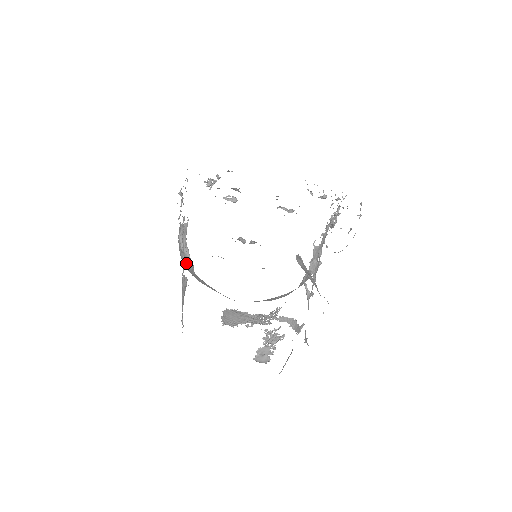
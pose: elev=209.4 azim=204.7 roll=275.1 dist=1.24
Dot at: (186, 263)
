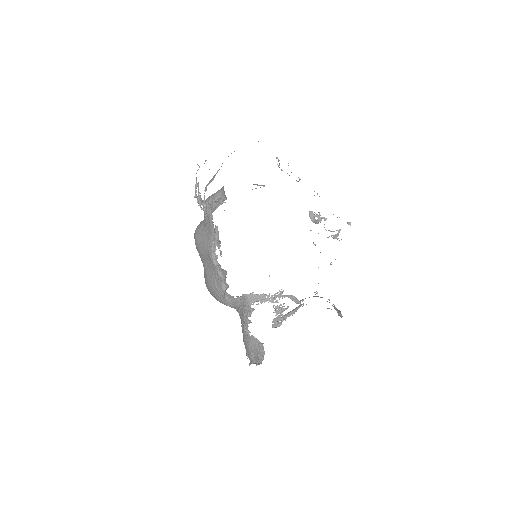
Dot at: (226, 305)
